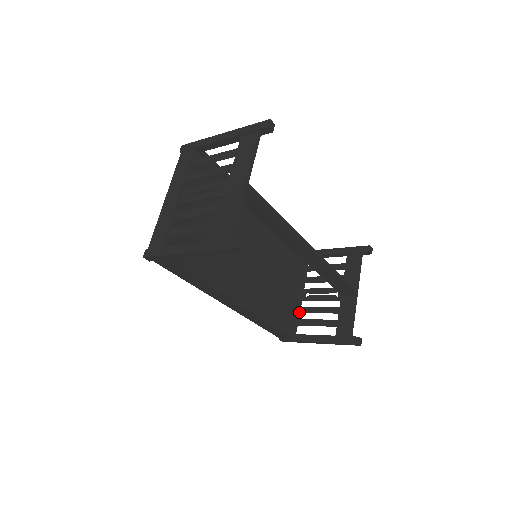
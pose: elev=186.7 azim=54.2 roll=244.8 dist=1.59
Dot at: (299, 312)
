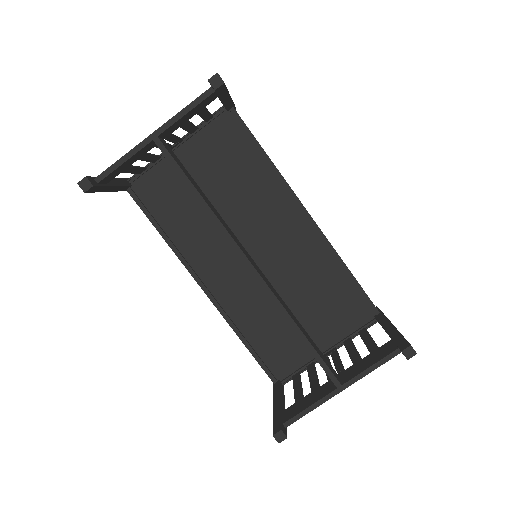
Dot at: (307, 366)
